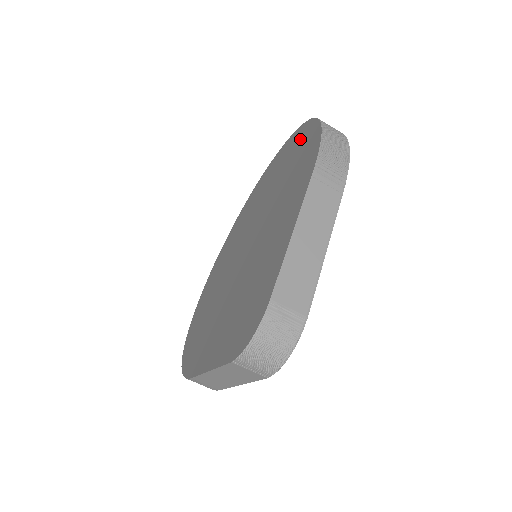
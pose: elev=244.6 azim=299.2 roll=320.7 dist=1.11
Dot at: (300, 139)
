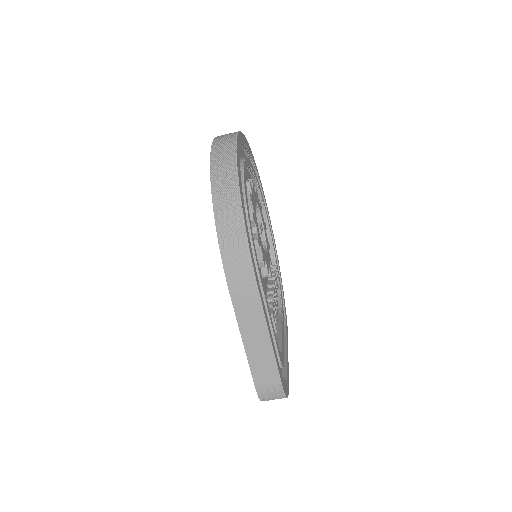
Dot at: occluded
